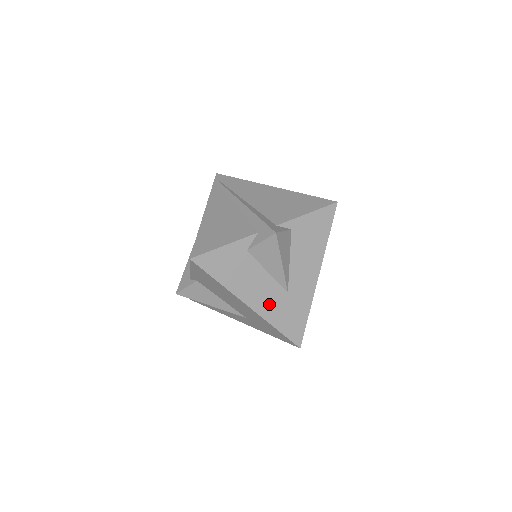
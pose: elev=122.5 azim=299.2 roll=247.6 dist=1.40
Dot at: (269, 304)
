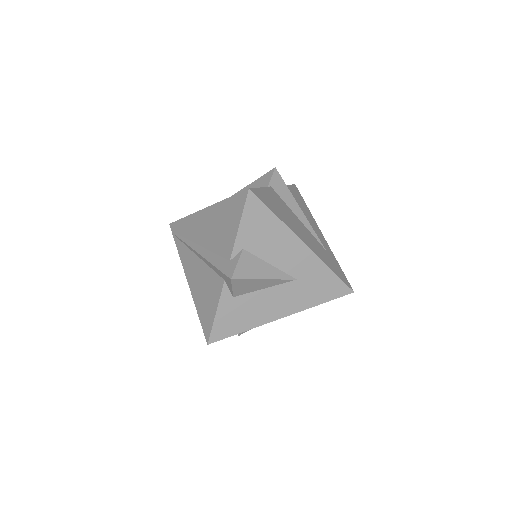
Dot at: (293, 300)
